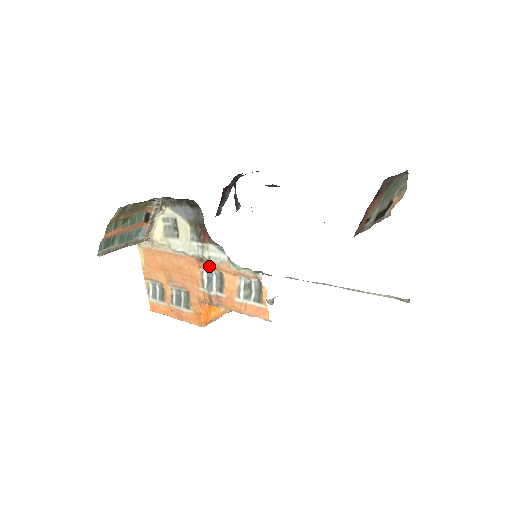
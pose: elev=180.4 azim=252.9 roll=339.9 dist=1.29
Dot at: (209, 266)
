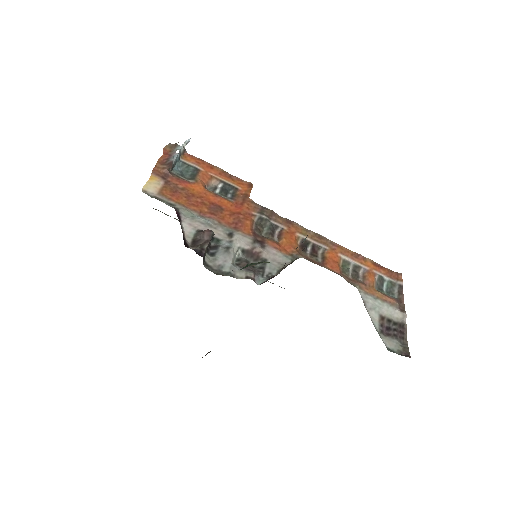
Dot at: occluded
